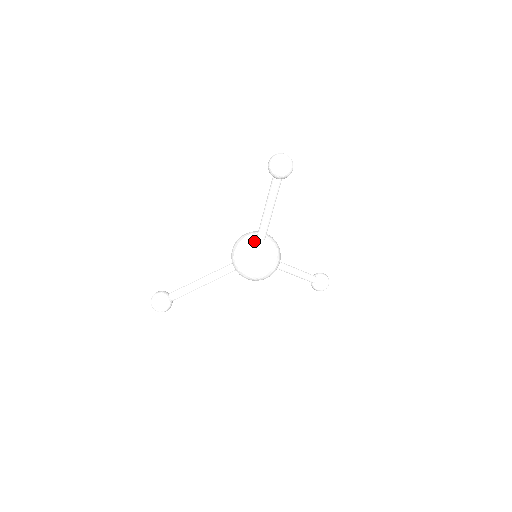
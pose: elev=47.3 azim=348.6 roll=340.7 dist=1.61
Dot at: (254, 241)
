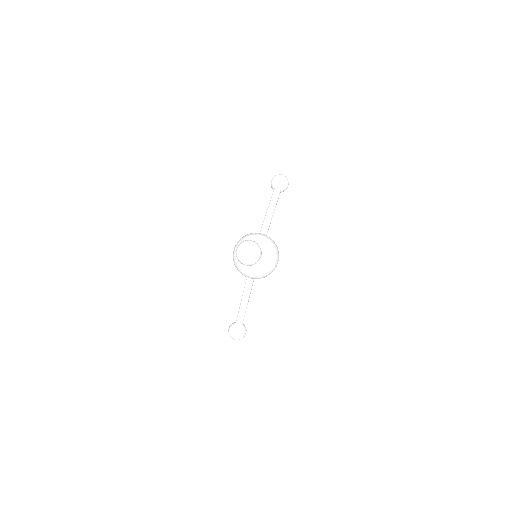
Dot at: (255, 264)
